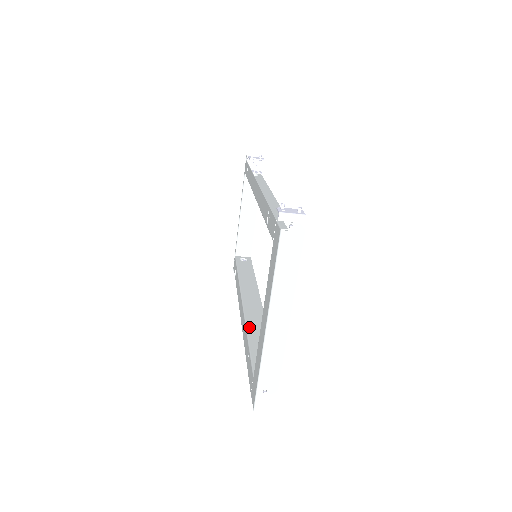
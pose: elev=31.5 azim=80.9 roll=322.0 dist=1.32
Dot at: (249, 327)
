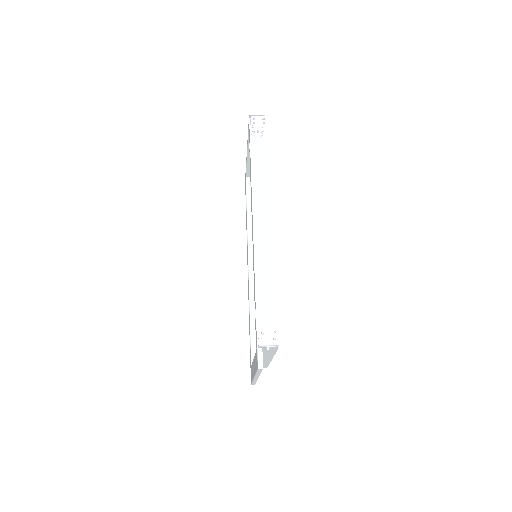
Dot at: (252, 305)
